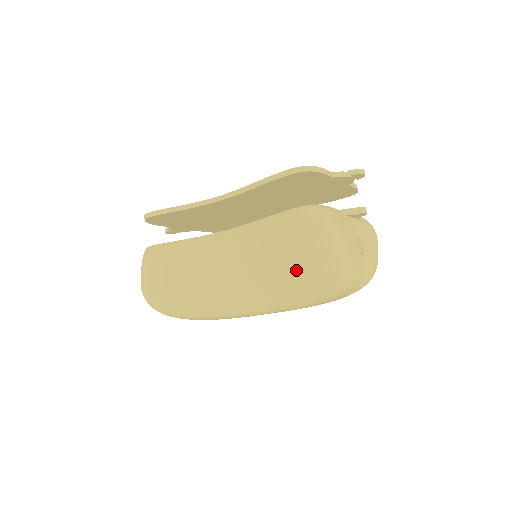
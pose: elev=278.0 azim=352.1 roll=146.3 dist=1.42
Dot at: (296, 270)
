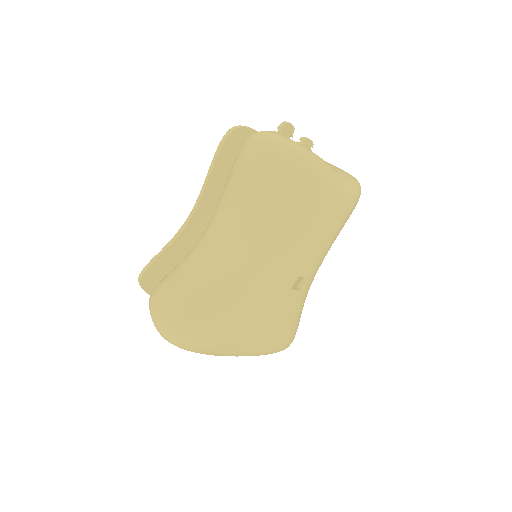
Dot at: (274, 190)
